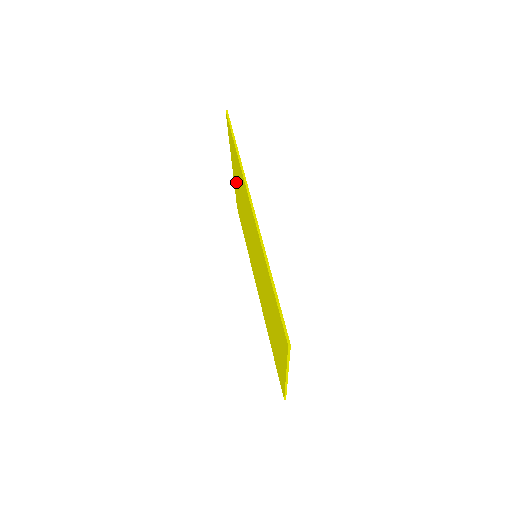
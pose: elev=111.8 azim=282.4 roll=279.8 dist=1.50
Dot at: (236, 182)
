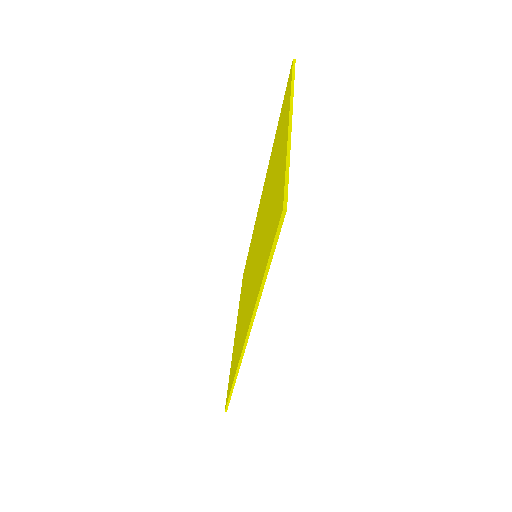
Dot at: (279, 158)
